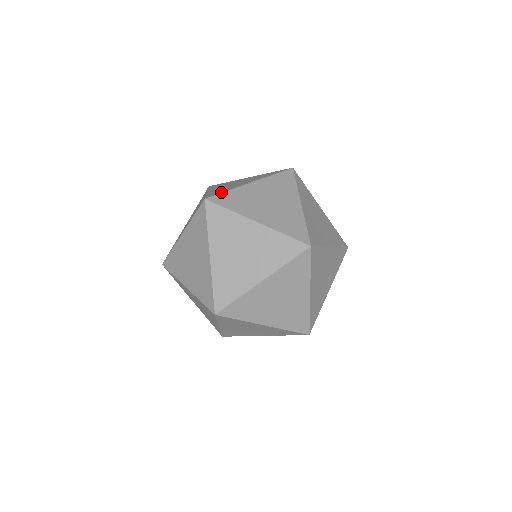
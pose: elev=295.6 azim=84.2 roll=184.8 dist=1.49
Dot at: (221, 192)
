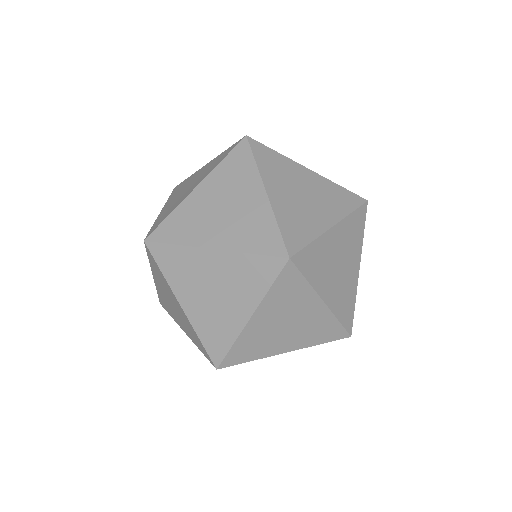
Dot at: (225, 350)
